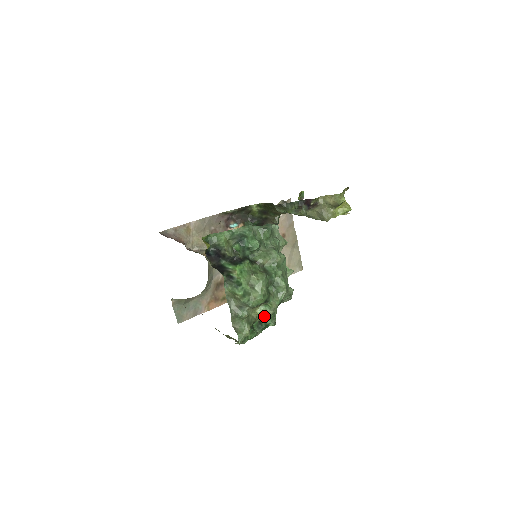
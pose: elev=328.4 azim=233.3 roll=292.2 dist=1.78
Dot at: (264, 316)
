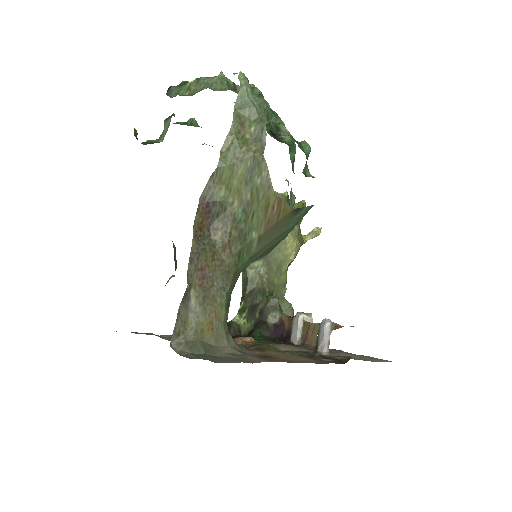
Dot at: occluded
